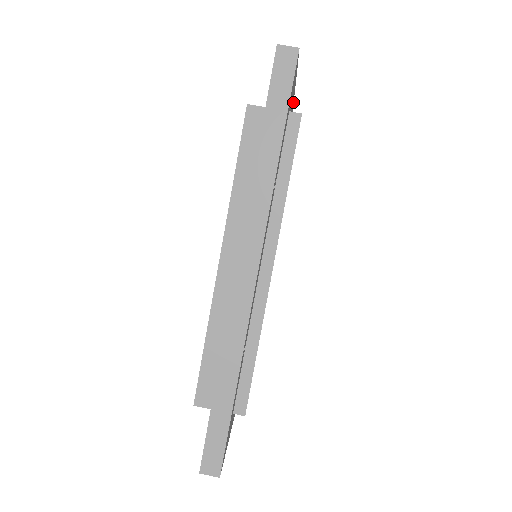
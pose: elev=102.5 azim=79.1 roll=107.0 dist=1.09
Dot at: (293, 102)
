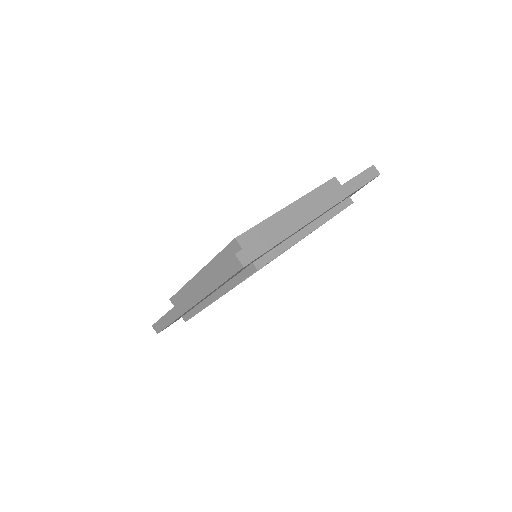
Dot at: occluded
